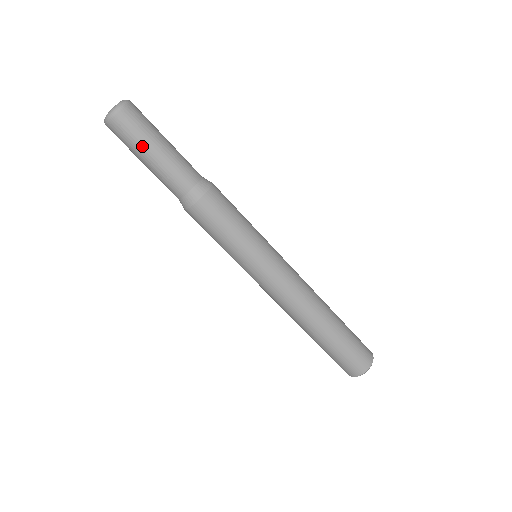
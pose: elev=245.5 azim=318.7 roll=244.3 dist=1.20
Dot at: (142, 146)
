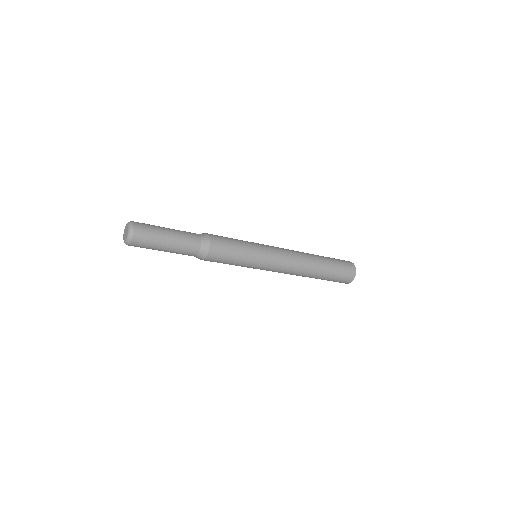
Dot at: (158, 245)
